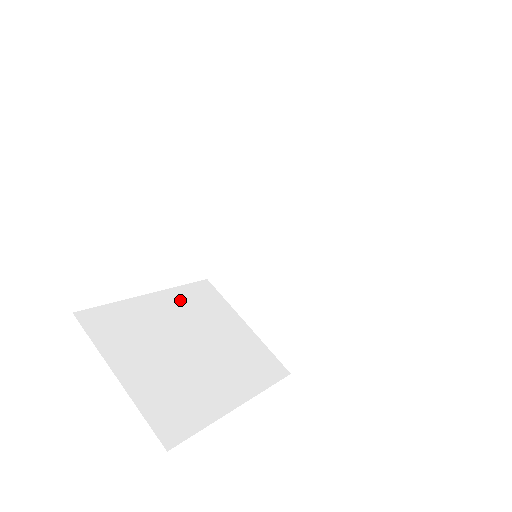
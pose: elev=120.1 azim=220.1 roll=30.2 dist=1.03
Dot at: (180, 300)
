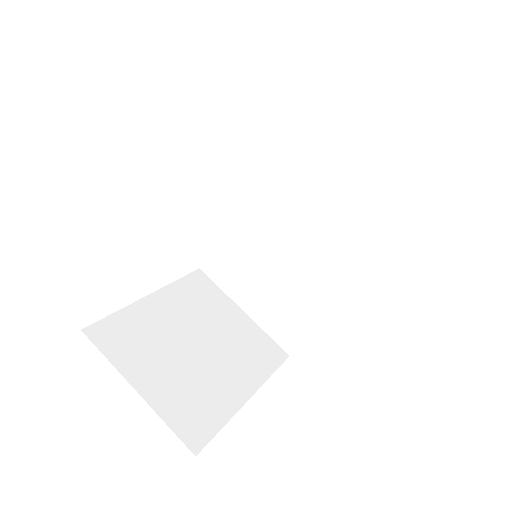
Dot at: (179, 297)
